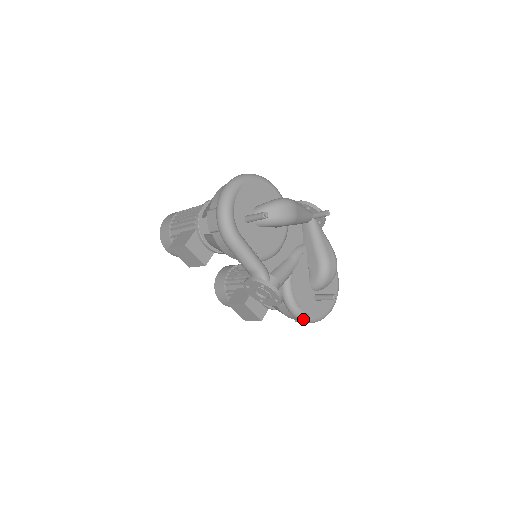
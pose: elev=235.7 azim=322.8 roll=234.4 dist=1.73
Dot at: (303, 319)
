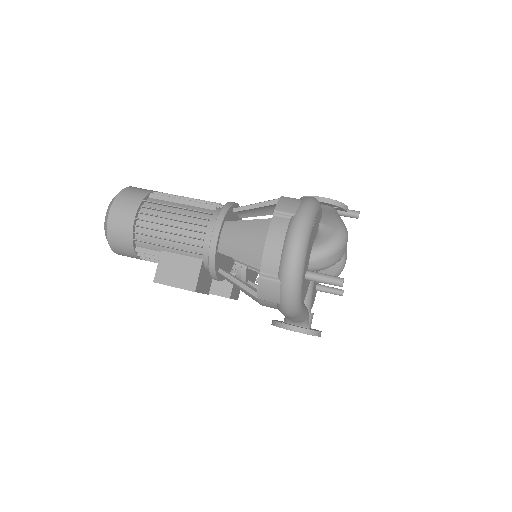
Dot at: occluded
